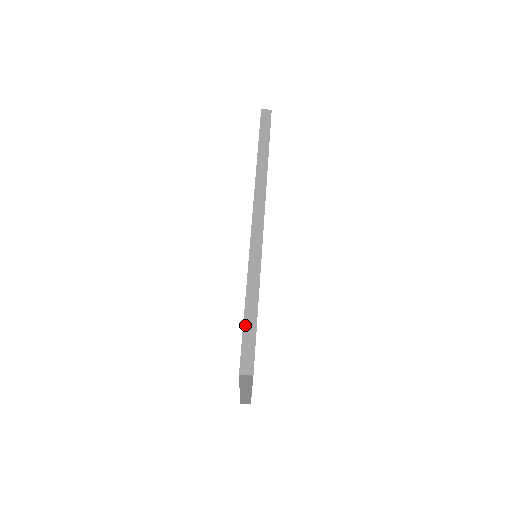
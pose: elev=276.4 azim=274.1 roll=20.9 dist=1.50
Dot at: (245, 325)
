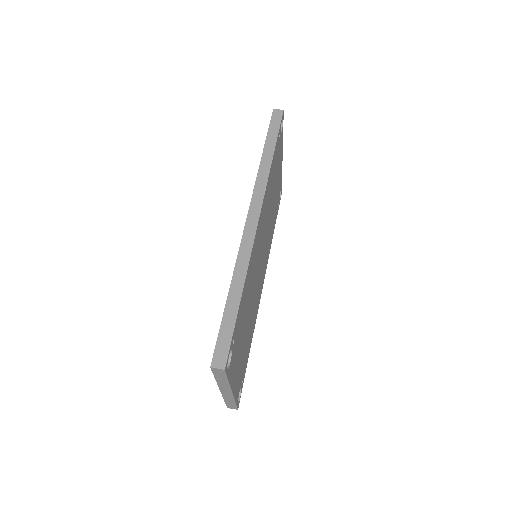
Dot at: (224, 318)
